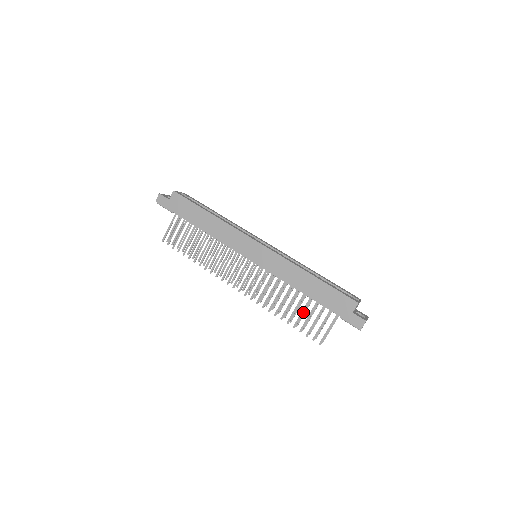
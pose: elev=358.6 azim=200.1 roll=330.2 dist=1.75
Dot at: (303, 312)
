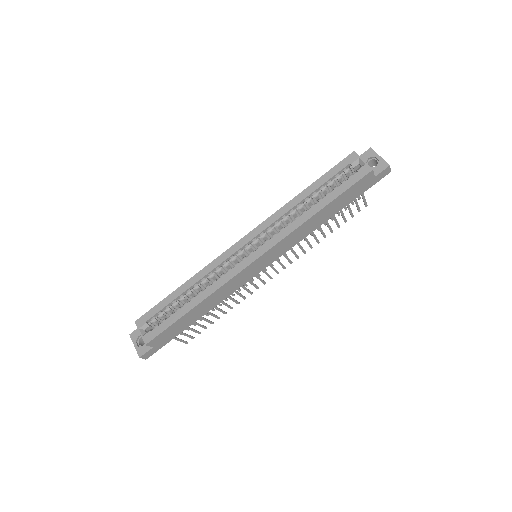
Dot at: (335, 218)
